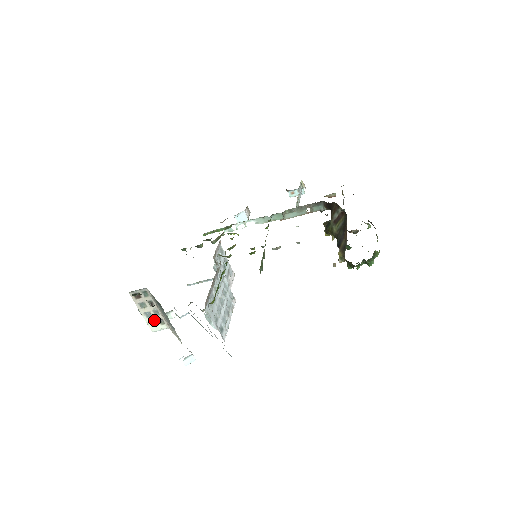
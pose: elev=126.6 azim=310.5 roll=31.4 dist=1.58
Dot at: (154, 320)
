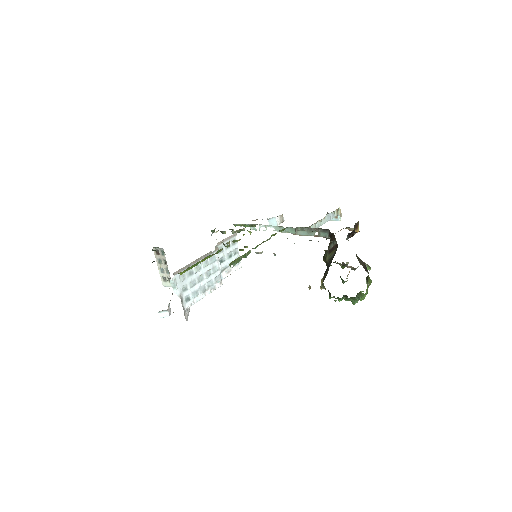
Dot at: (165, 276)
